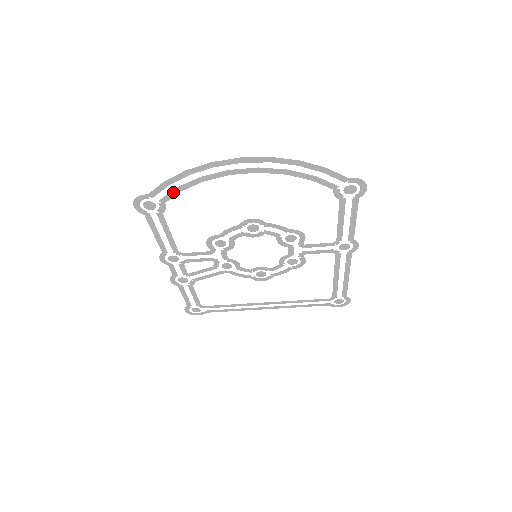
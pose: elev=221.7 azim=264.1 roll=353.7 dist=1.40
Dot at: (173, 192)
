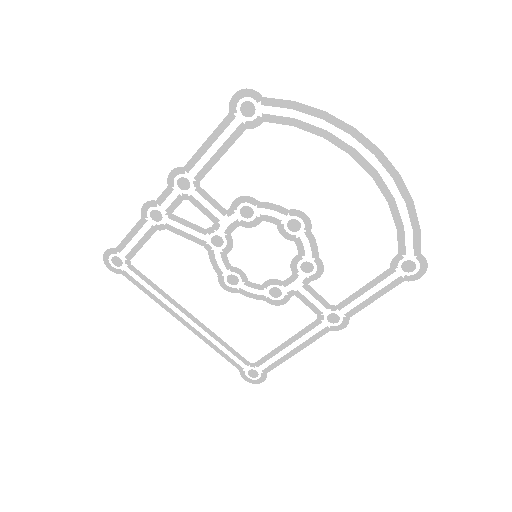
Dot at: (286, 119)
